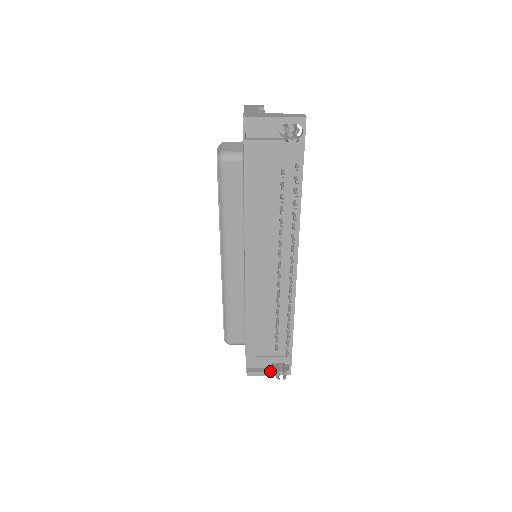
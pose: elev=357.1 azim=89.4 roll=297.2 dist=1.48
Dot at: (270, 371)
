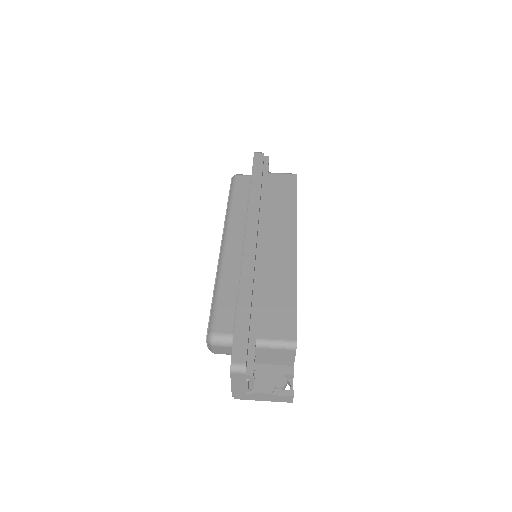
Dot at: occluded
